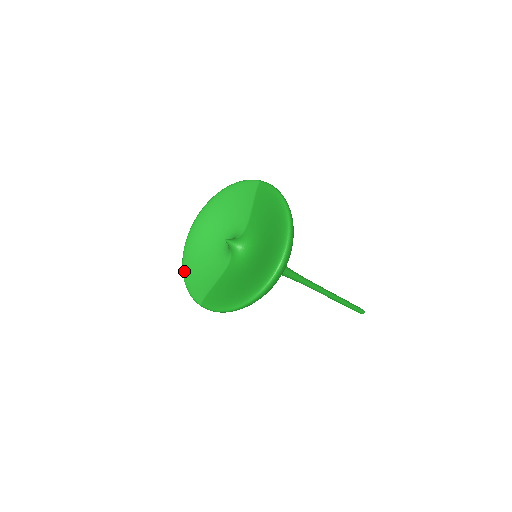
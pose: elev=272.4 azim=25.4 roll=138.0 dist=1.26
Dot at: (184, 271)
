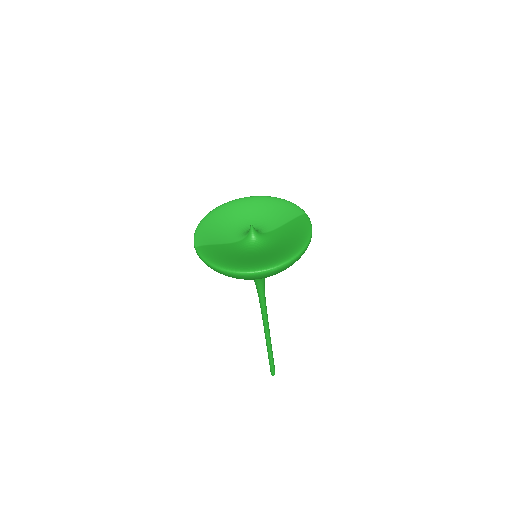
Dot at: (204, 219)
